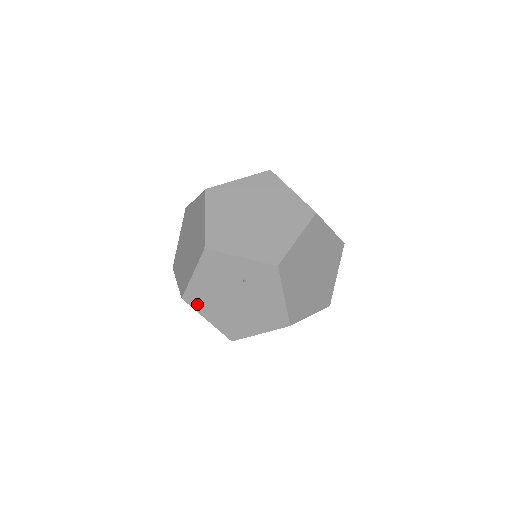
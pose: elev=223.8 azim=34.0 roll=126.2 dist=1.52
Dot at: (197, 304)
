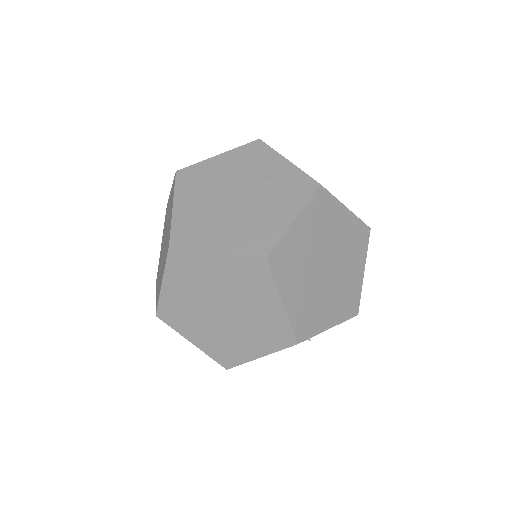
Dot at: (185, 184)
